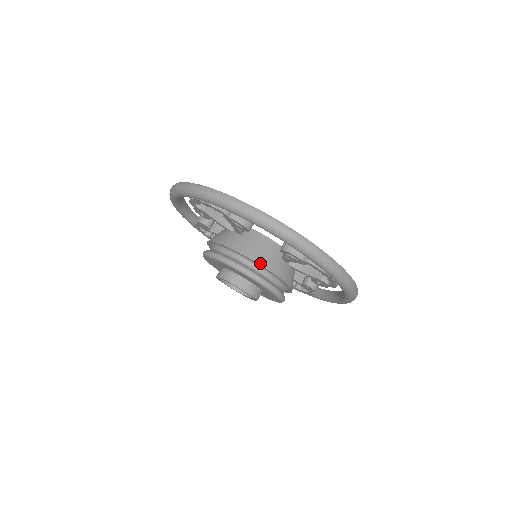
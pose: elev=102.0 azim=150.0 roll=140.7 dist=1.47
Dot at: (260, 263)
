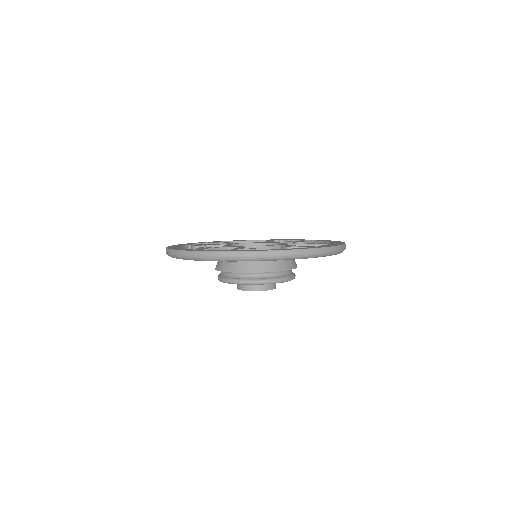
Dot at: (272, 271)
